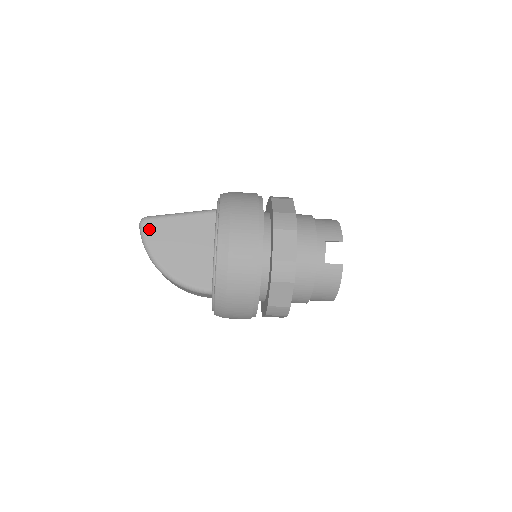
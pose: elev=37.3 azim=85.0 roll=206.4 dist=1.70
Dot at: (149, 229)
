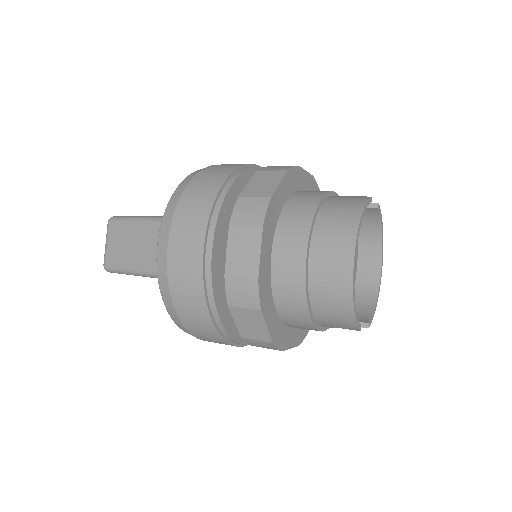
Dot at: occluded
